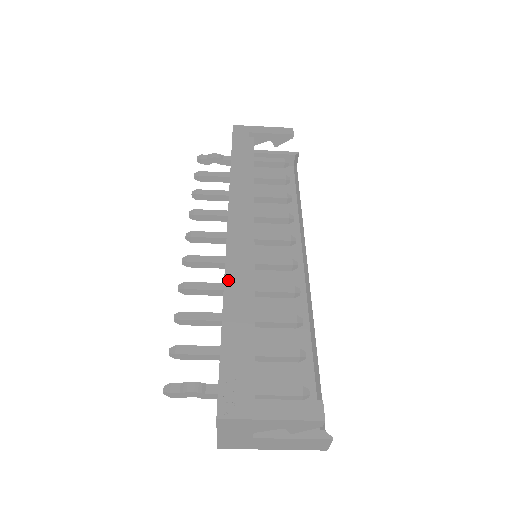
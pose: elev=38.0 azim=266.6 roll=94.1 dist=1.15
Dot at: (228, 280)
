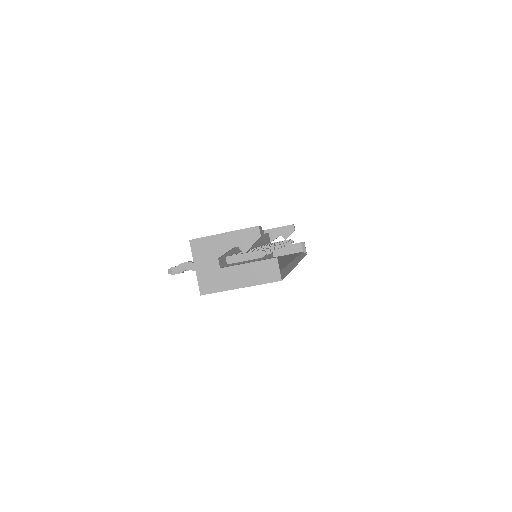
Dot at: occluded
